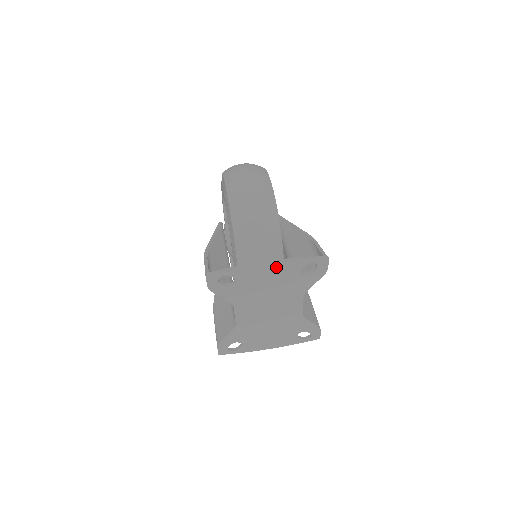
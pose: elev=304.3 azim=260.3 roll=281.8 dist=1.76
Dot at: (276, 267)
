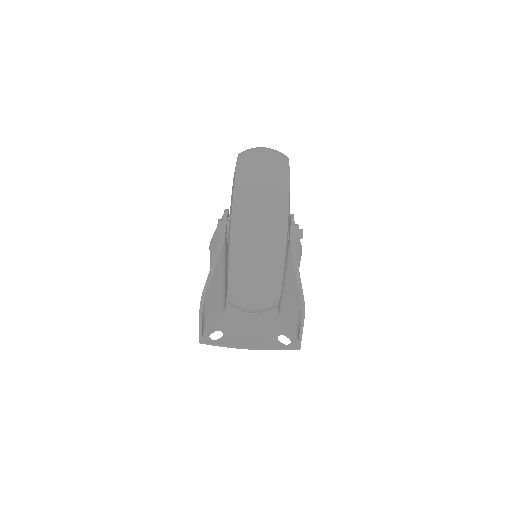
Dot at: (256, 345)
